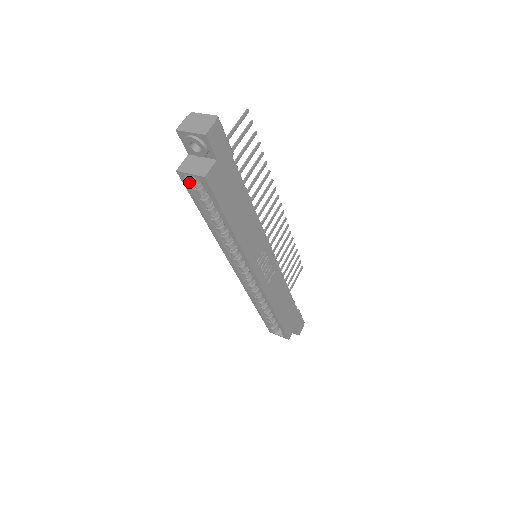
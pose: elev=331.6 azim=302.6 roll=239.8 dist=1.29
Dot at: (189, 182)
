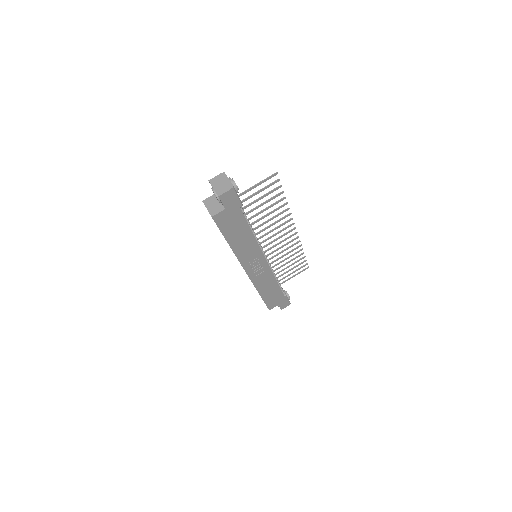
Dot at: occluded
